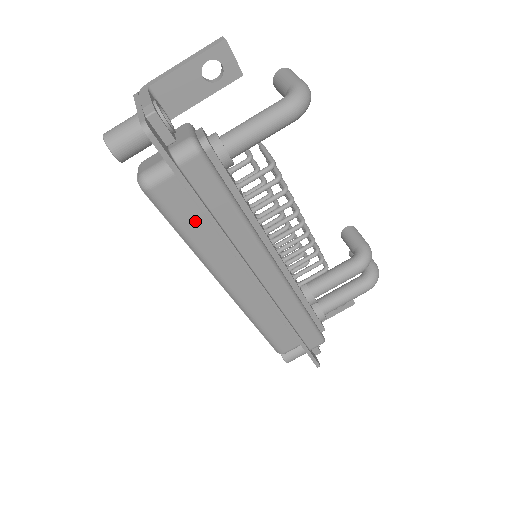
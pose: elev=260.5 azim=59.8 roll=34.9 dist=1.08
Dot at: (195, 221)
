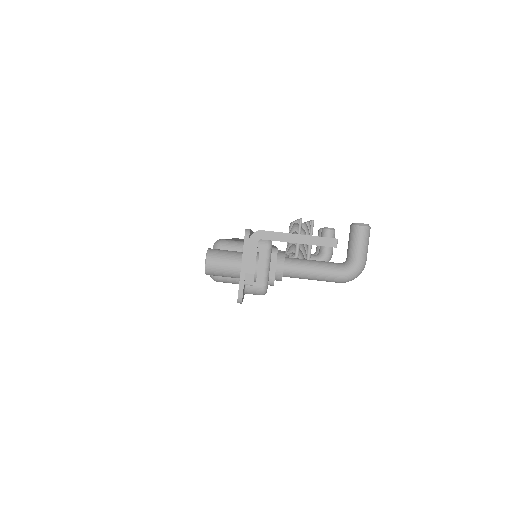
Dot at: occluded
